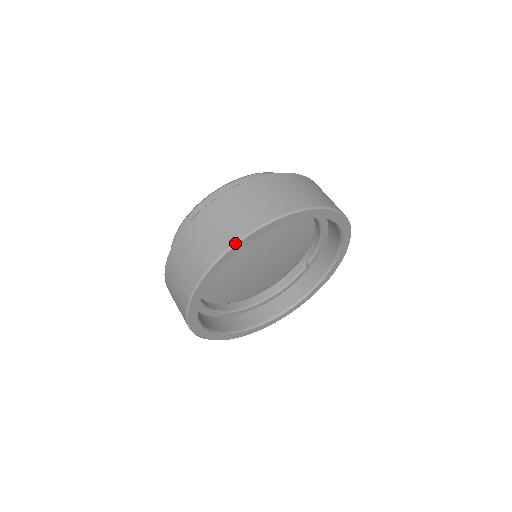
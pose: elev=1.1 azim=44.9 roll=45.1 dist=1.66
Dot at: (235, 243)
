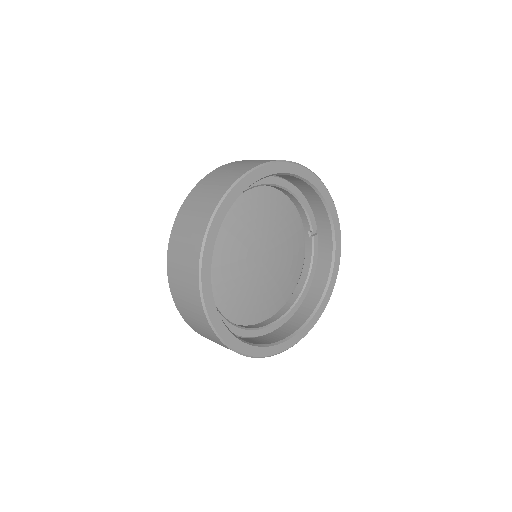
Dot at: (202, 245)
